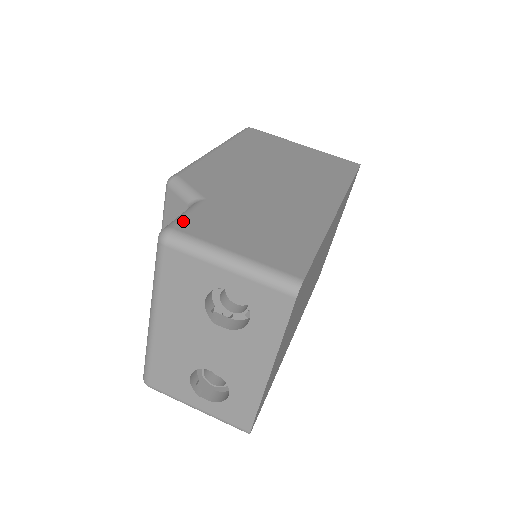
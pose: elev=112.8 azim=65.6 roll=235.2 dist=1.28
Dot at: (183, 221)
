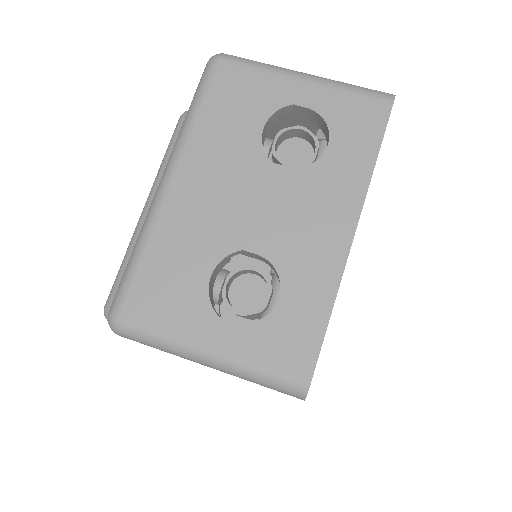
Dot at: occluded
